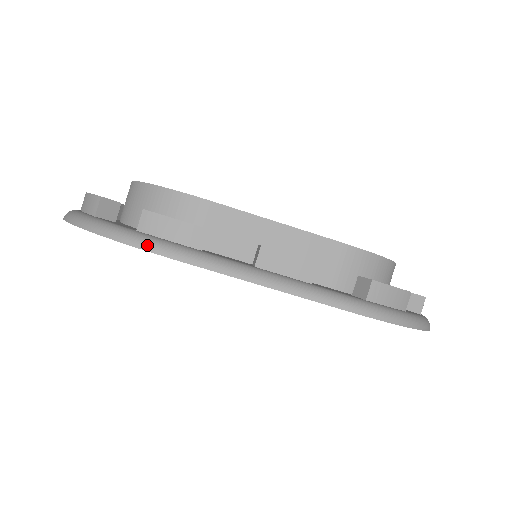
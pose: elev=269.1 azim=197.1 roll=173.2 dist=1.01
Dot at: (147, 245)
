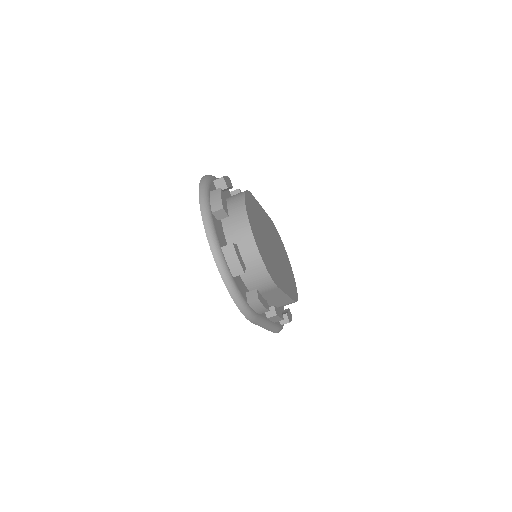
Dot at: (248, 316)
